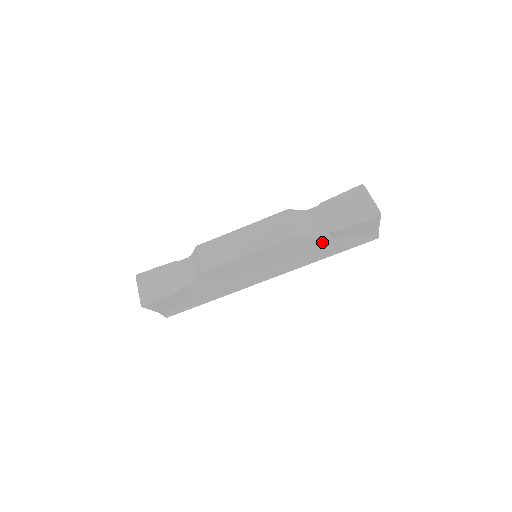
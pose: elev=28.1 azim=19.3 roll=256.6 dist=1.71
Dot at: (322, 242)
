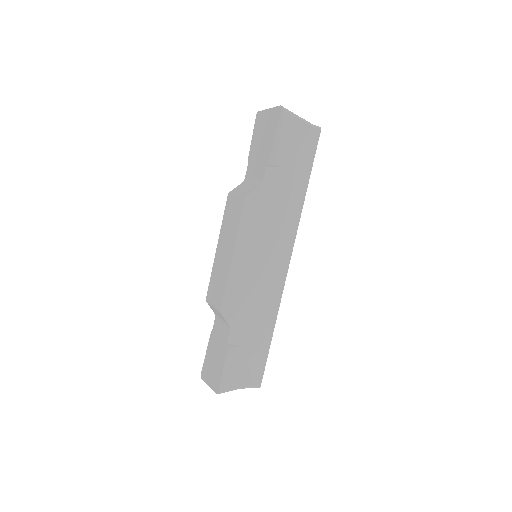
Dot at: (277, 182)
